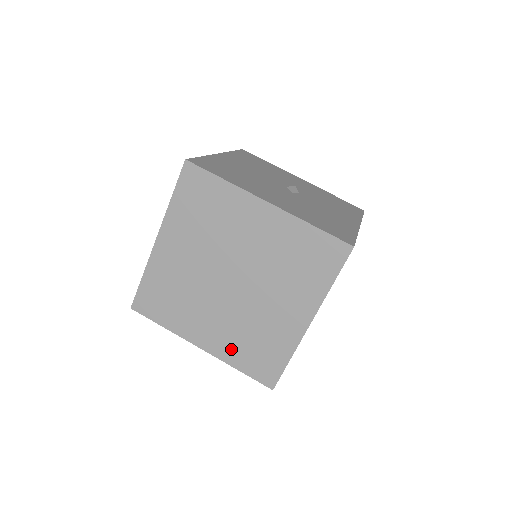
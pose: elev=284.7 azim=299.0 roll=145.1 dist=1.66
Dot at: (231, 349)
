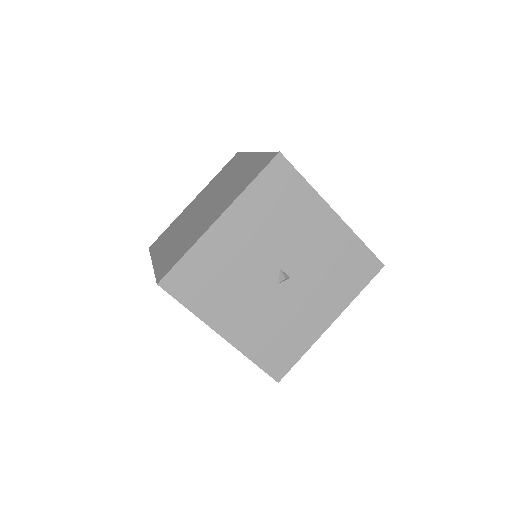
Dot at: occluded
